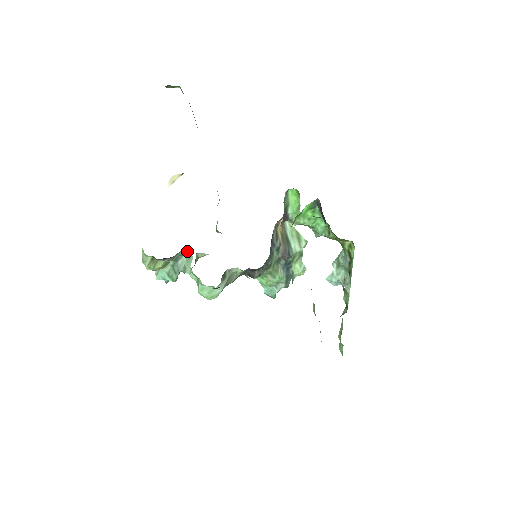
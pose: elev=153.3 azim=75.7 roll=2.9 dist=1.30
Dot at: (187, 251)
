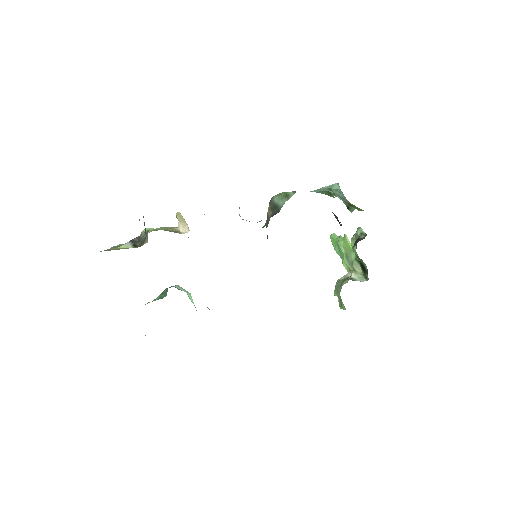
Dot at: occluded
